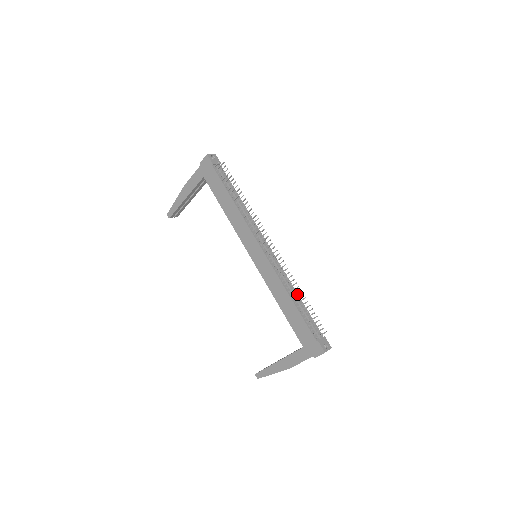
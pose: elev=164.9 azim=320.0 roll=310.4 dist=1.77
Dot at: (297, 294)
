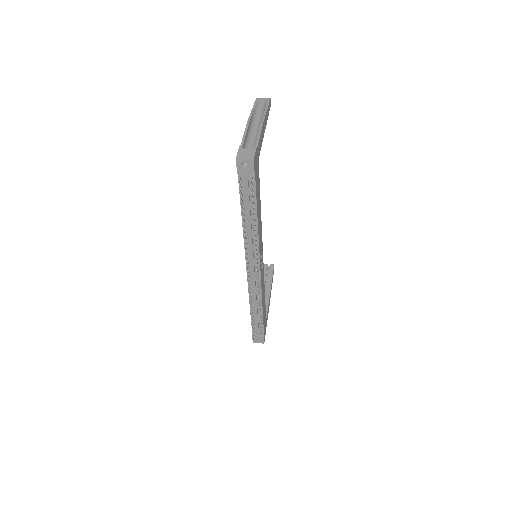
Dot at: (261, 308)
